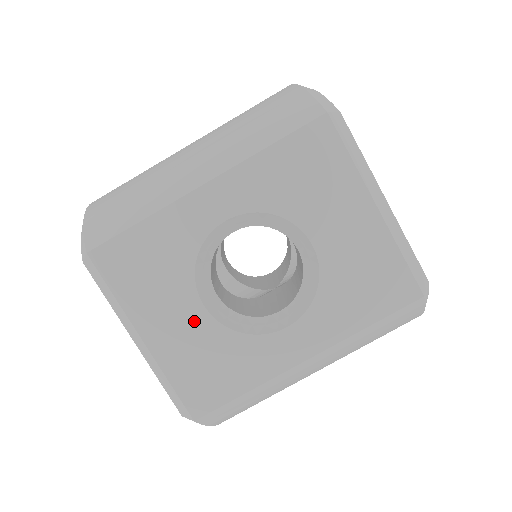
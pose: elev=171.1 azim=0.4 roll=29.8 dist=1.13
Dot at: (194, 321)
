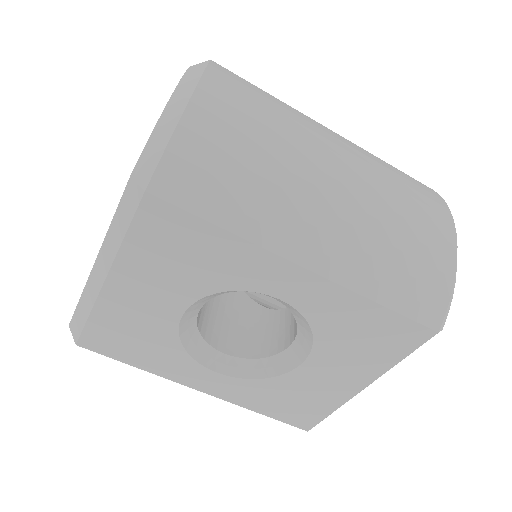
Dot at: (162, 312)
